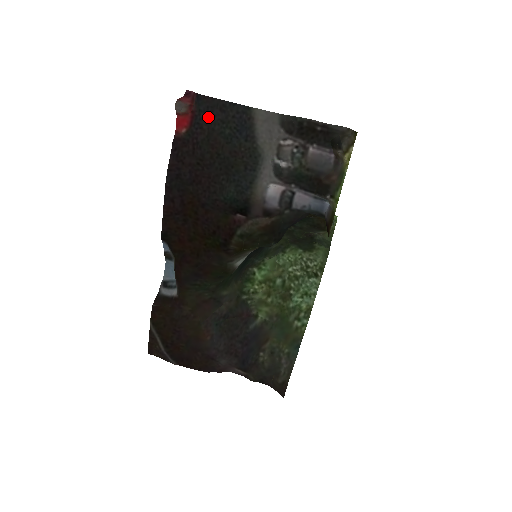
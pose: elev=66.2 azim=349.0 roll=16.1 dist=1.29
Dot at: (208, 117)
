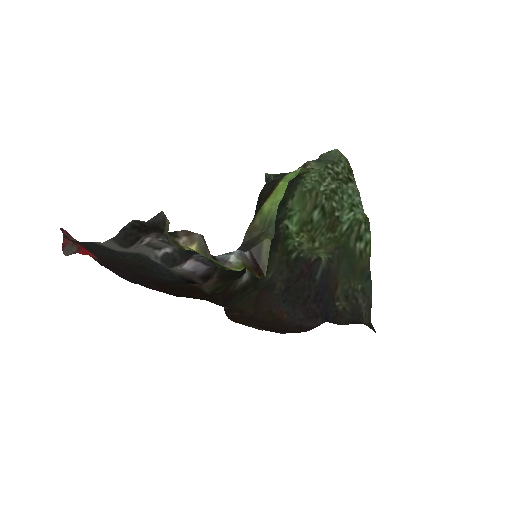
Dot at: (89, 248)
